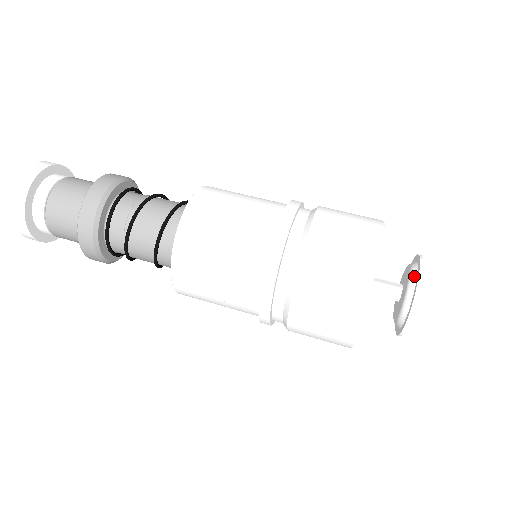
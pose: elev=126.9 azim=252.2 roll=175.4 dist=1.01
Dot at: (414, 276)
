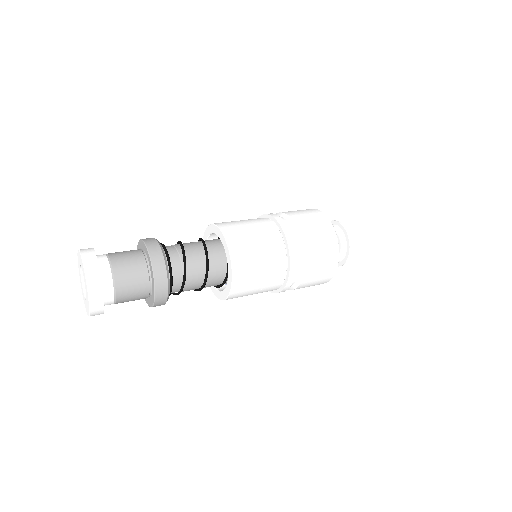
Dot at: occluded
